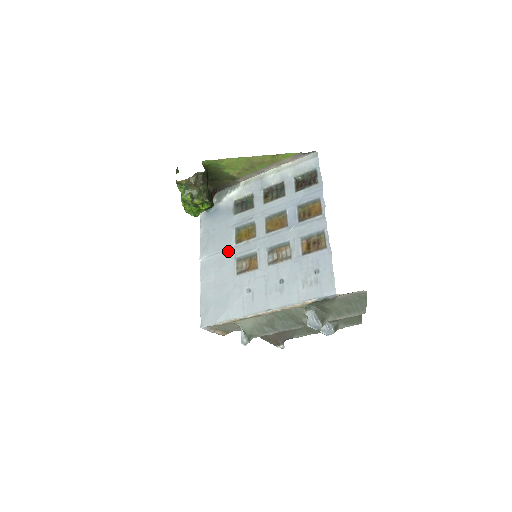
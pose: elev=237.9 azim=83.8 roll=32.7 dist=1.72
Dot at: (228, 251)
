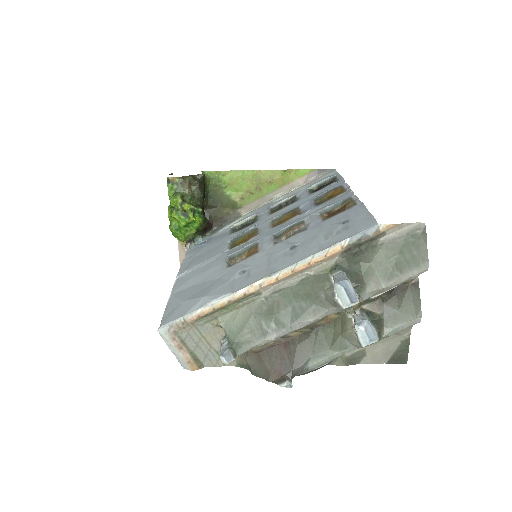
Dot at: (218, 257)
